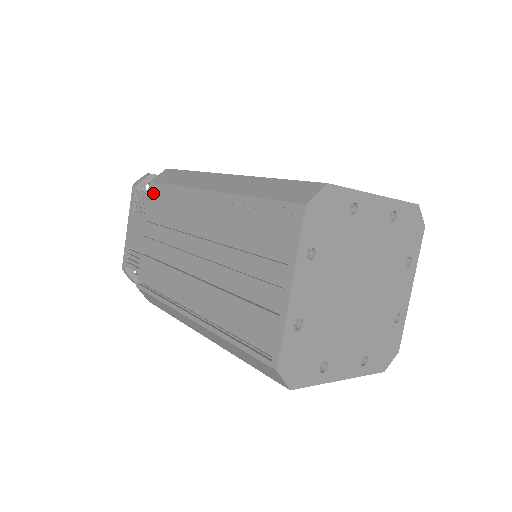
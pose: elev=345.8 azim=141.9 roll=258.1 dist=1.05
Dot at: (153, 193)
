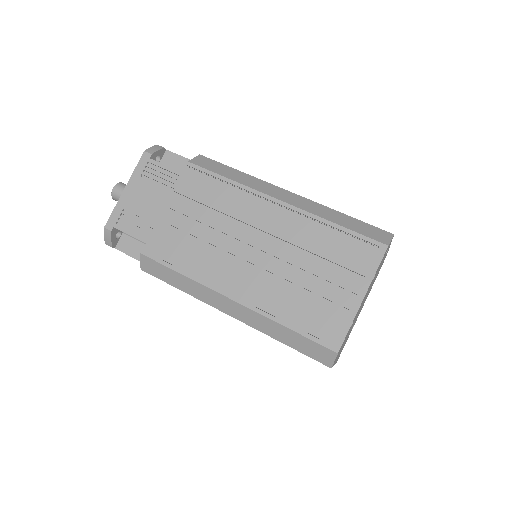
Dot at: (191, 174)
